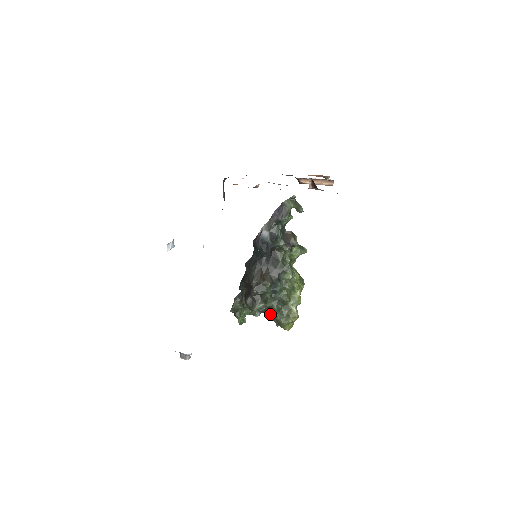
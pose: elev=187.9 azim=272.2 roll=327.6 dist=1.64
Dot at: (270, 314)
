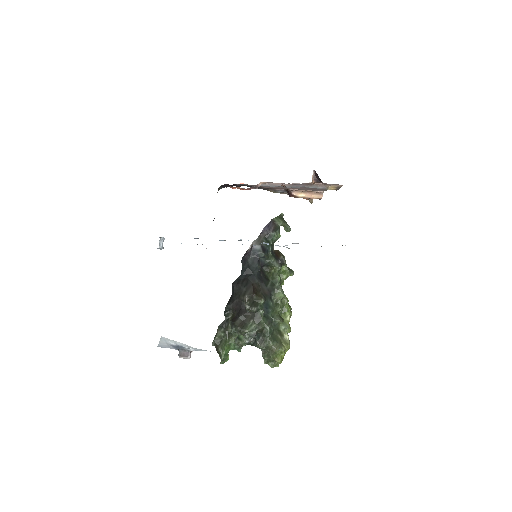
Dot at: (261, 340)
